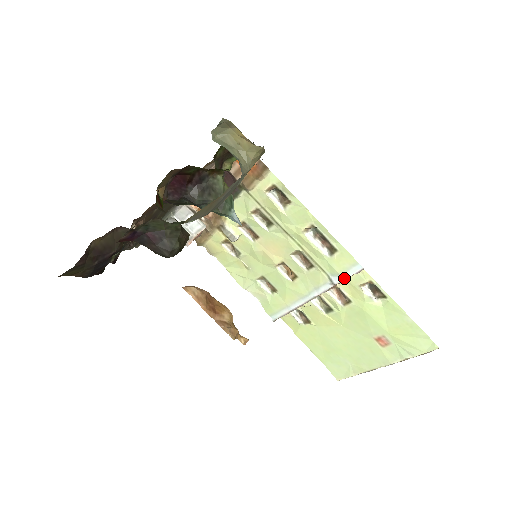
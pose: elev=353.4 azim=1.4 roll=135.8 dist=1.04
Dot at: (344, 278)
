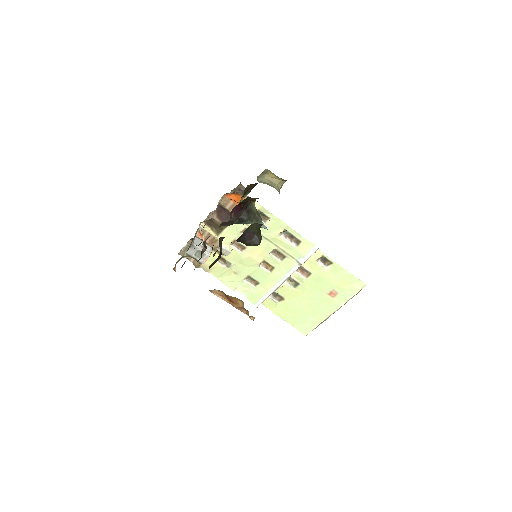
Dot at: (307, 258)
